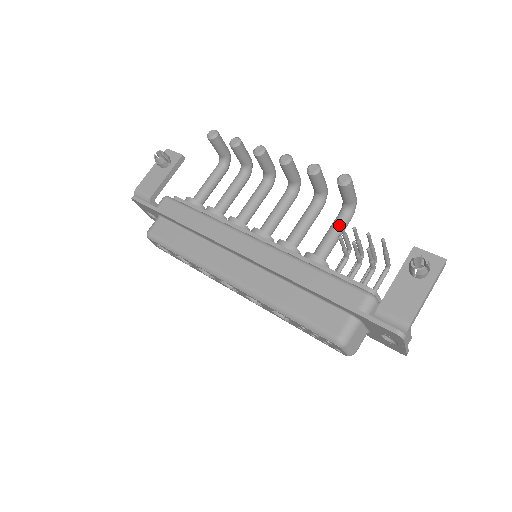
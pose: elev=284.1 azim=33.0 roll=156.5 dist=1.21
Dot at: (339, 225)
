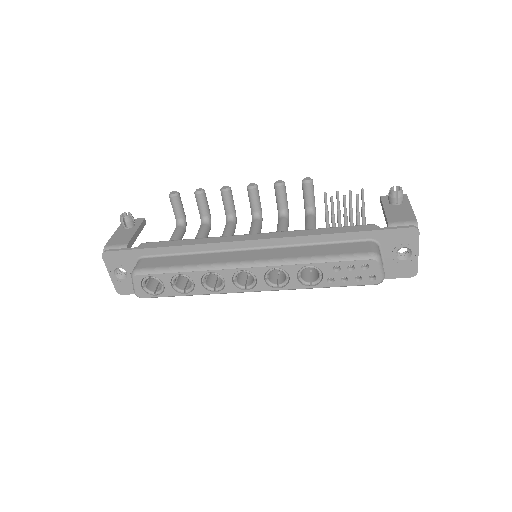
Dot at: (324, 196)
